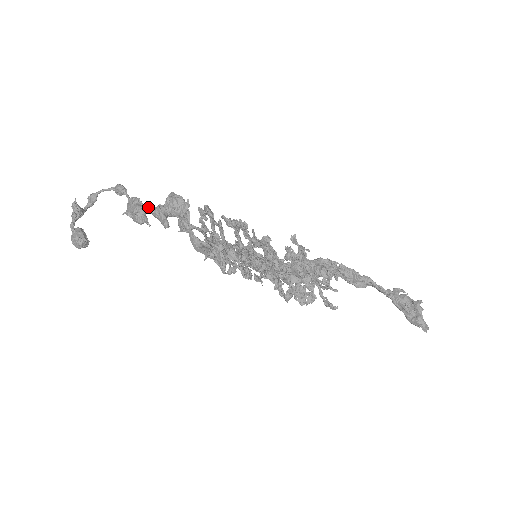
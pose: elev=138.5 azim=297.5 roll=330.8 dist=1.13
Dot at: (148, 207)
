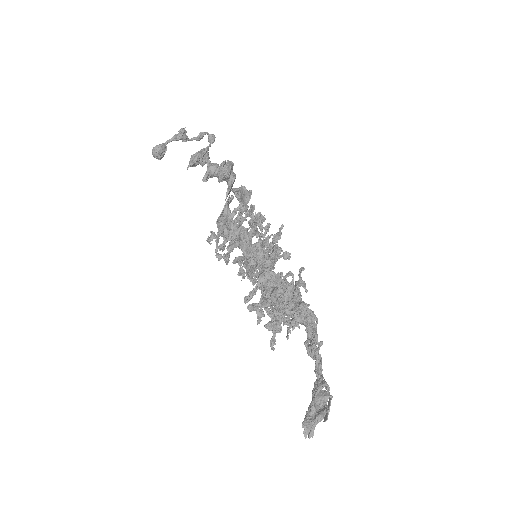
Dot at: (208, 160)
